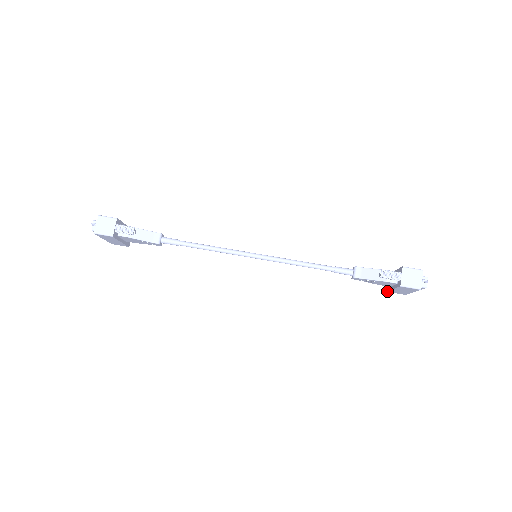
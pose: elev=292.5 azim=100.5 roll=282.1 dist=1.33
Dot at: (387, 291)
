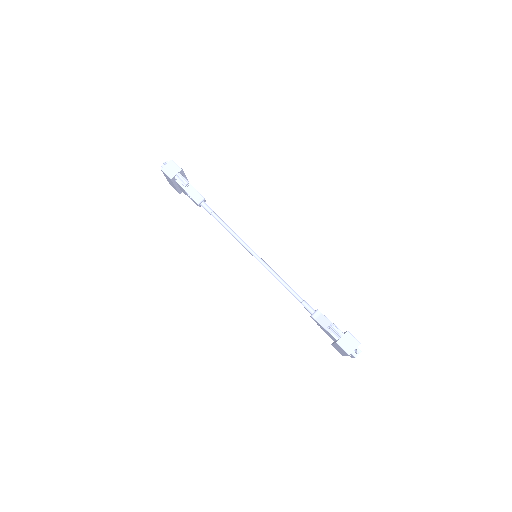
Dot at: (331, 344)
